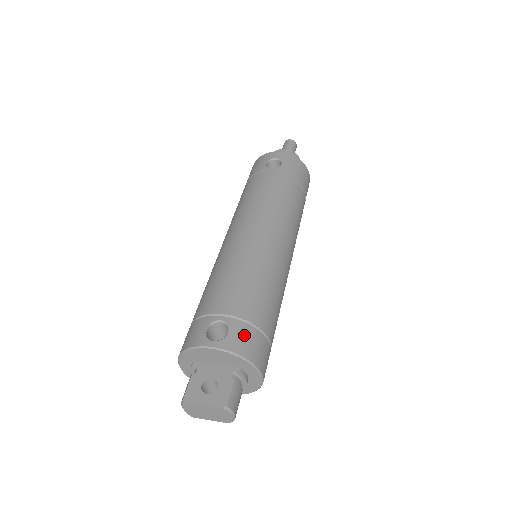
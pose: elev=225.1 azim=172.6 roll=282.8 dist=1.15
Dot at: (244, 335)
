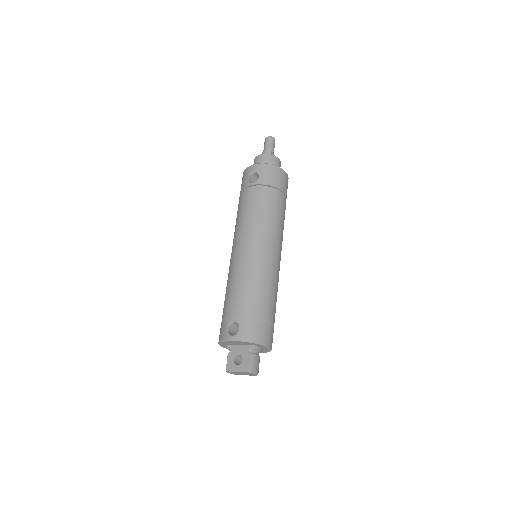
Dot at: (249, 327)
